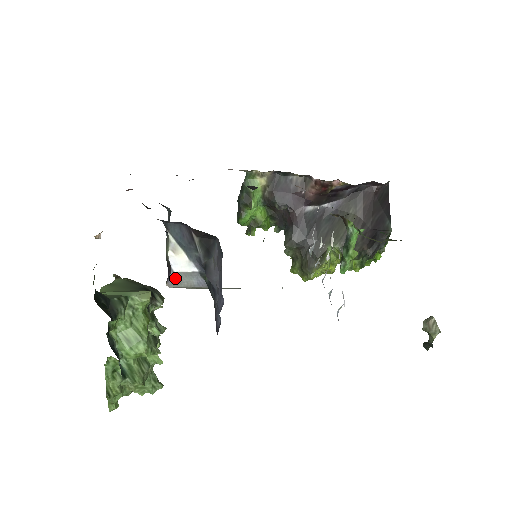
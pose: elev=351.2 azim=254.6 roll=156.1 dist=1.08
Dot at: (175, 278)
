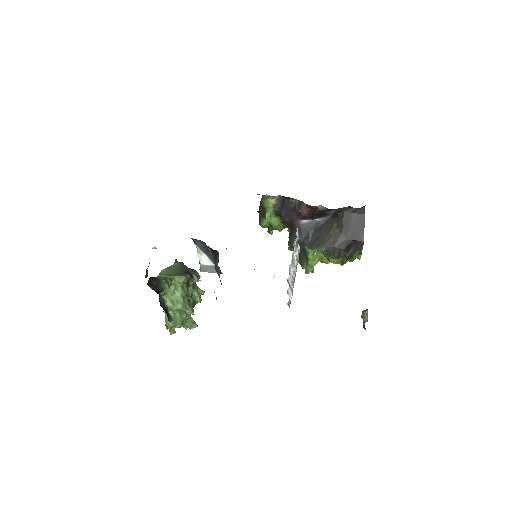
Dot at: (203, 268)
